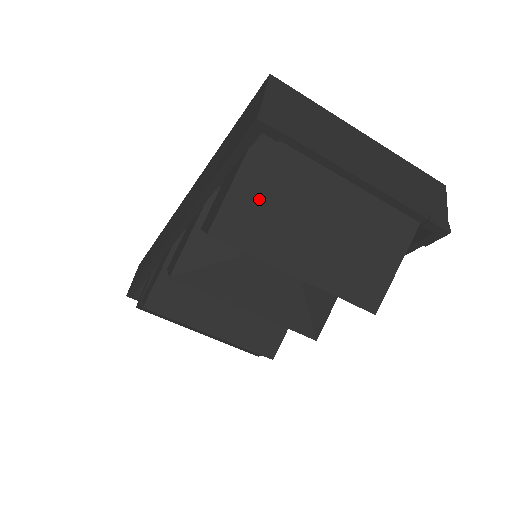
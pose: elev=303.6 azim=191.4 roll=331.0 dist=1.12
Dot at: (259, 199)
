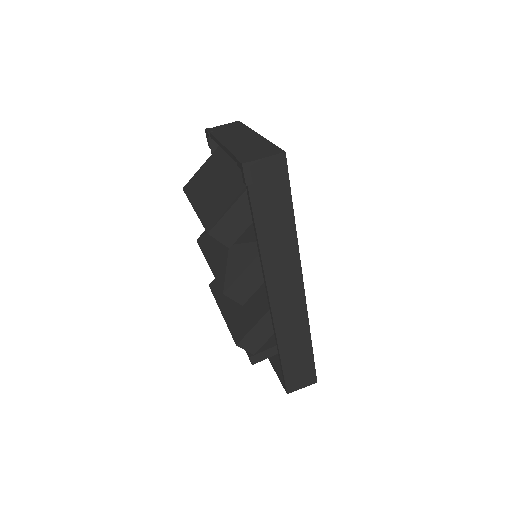
Dot at: (205, 172)
